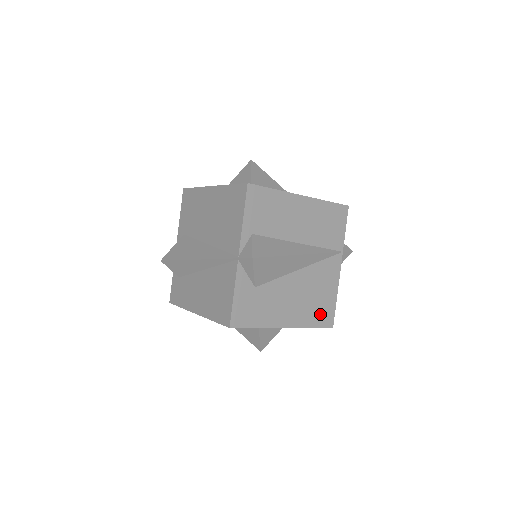
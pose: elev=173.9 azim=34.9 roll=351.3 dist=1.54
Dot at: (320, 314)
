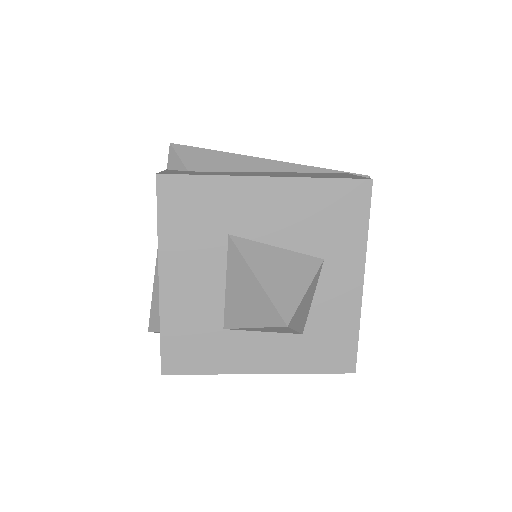
Dot at: occluded
